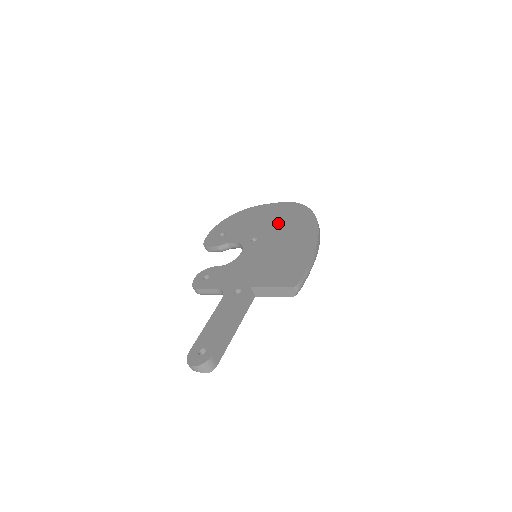
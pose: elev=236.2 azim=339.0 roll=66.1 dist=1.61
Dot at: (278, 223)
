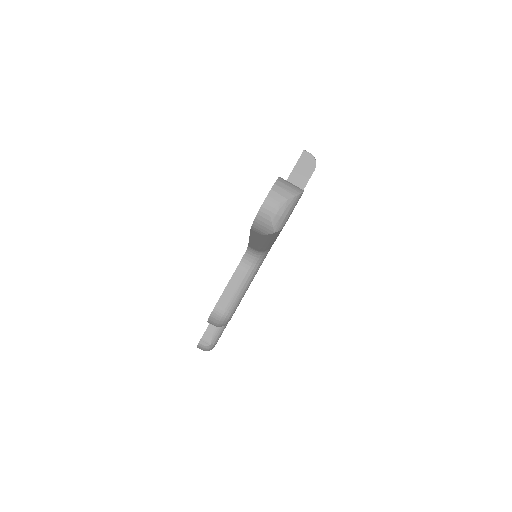
Dot at: occluded
